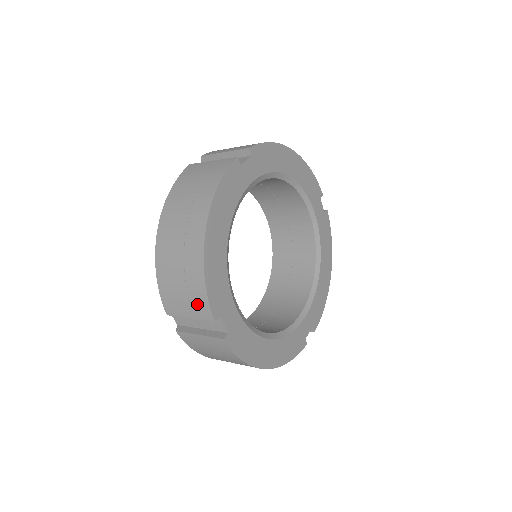
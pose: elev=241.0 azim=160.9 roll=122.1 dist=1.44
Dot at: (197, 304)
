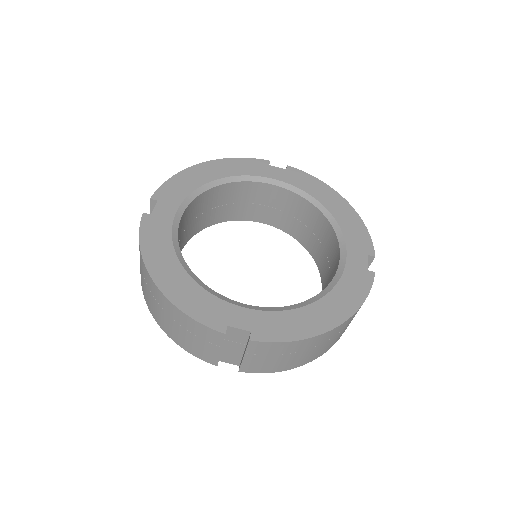
Dot at: (205, 335)
